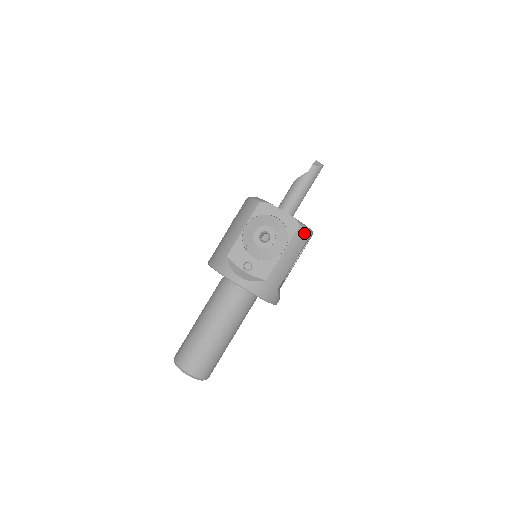
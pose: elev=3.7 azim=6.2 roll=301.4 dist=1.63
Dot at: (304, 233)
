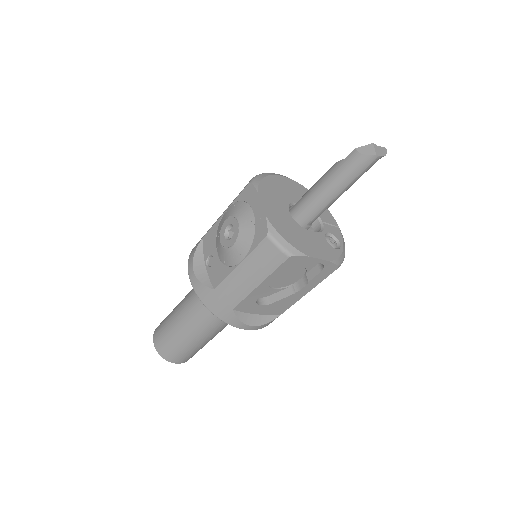
Dot at: (274, 250)
